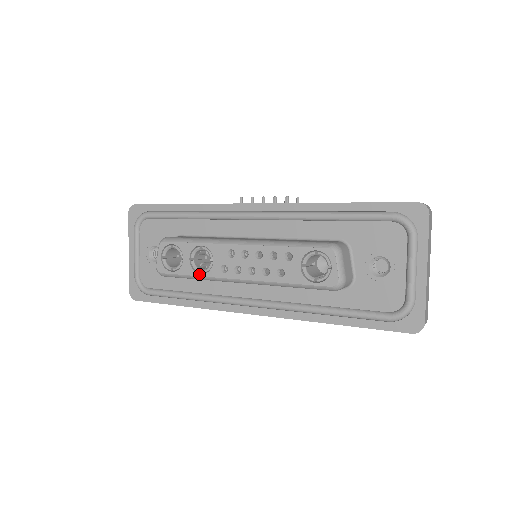
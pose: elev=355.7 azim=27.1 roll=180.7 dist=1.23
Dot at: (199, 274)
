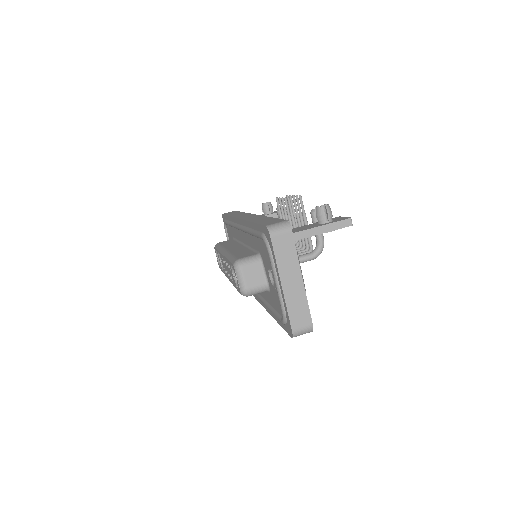
Dot at: (223, 272)
